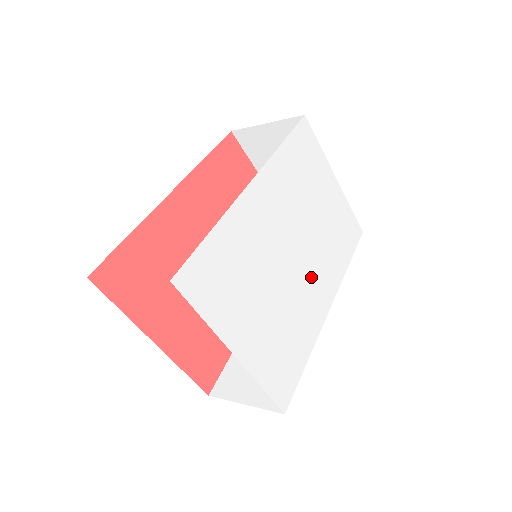
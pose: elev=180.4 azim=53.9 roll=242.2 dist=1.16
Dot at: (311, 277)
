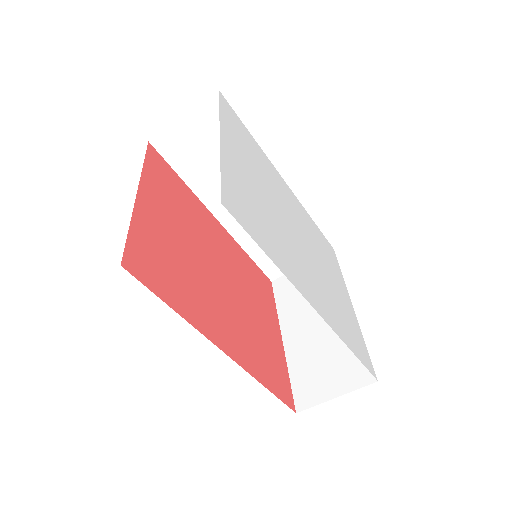
Dot at: (303, 263)
